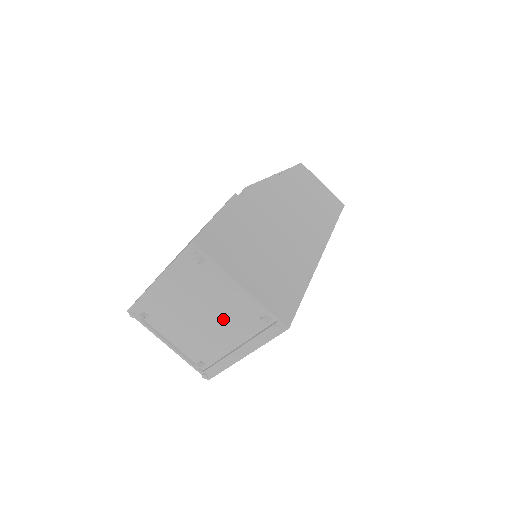
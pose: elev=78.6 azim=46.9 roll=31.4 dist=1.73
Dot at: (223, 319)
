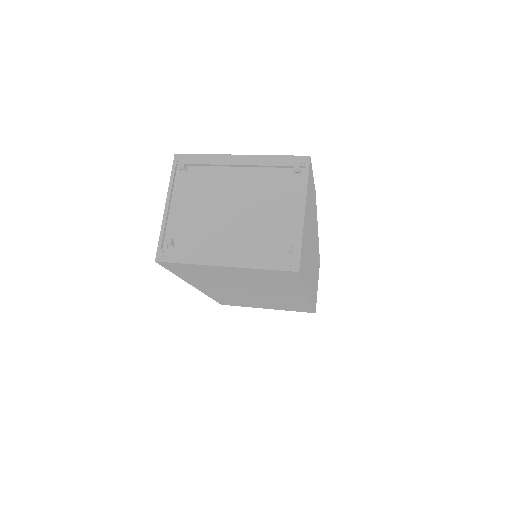
Dot at: (249, 225)
